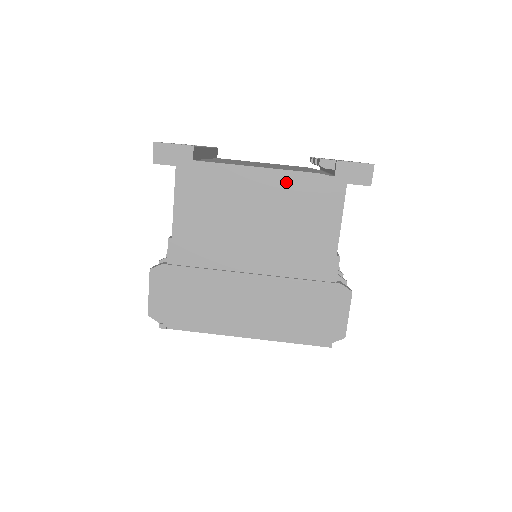
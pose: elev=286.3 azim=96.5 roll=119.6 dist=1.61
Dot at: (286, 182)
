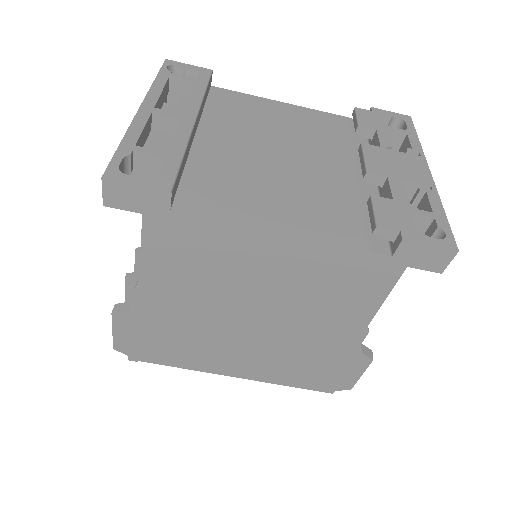
Dot at: (316, 254)
